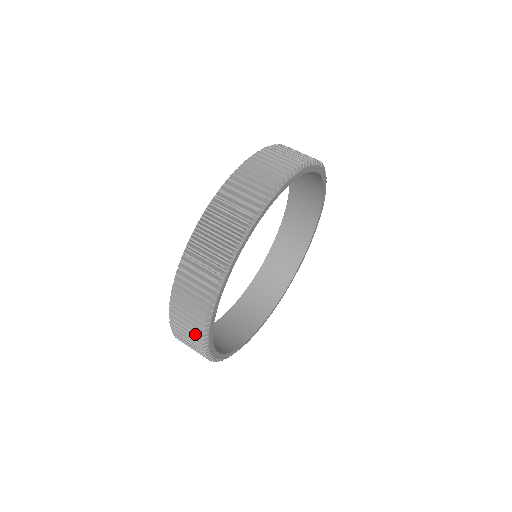
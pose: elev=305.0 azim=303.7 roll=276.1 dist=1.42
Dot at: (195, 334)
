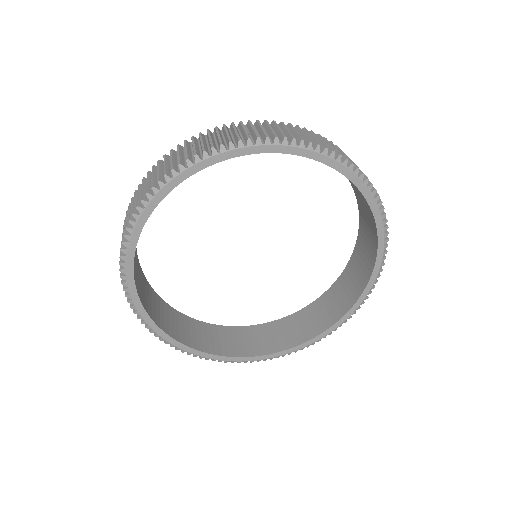
Dot at: (148, 187)
